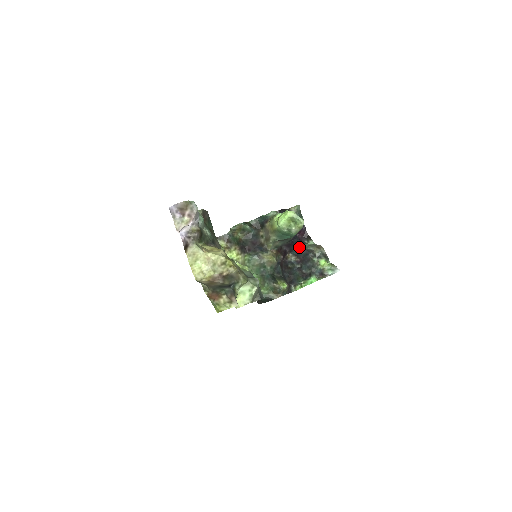
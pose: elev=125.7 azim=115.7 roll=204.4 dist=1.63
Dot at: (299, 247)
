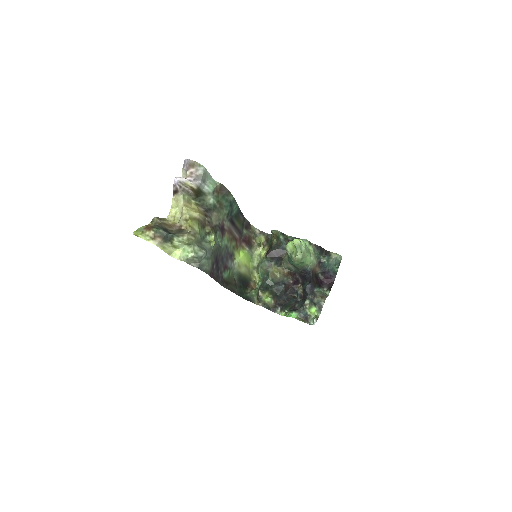
Dot at: occluded
